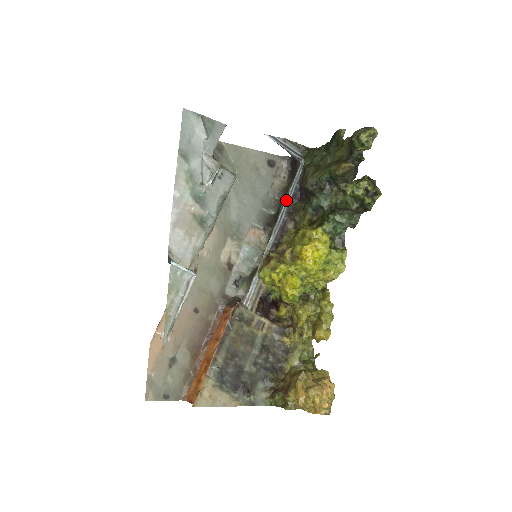
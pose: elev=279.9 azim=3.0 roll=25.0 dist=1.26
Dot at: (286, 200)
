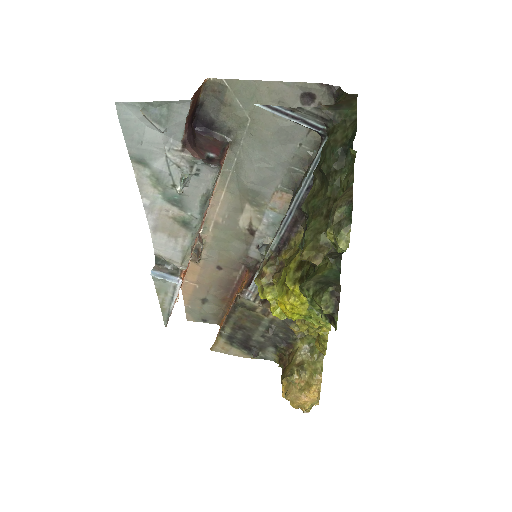
Dot at: (297, 194)
